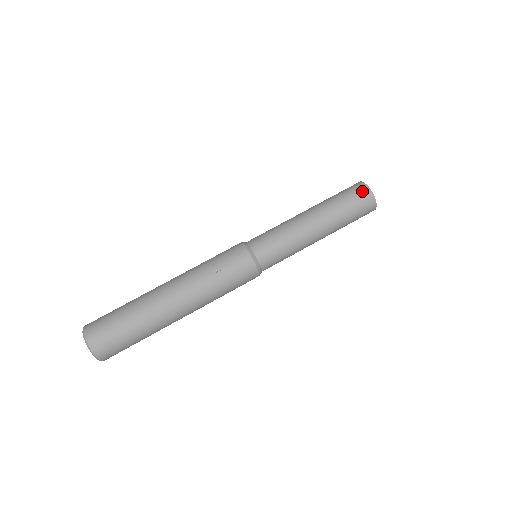
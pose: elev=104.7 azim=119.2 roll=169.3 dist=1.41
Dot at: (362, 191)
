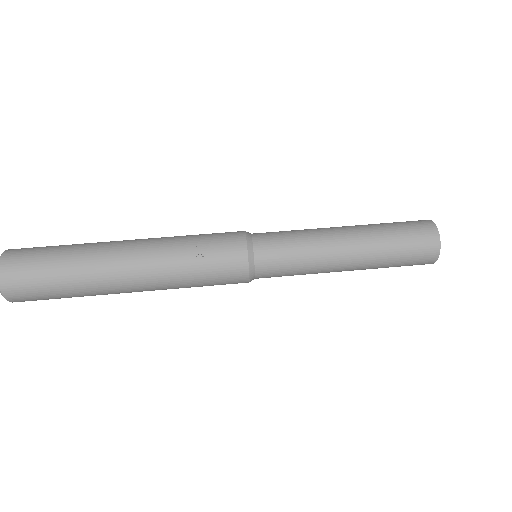
Dot at: (428, 234)
